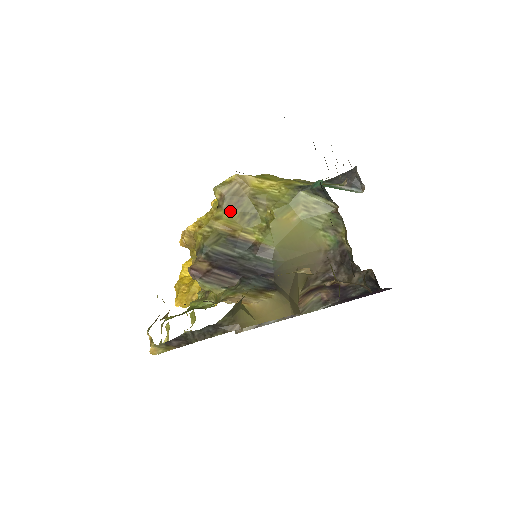
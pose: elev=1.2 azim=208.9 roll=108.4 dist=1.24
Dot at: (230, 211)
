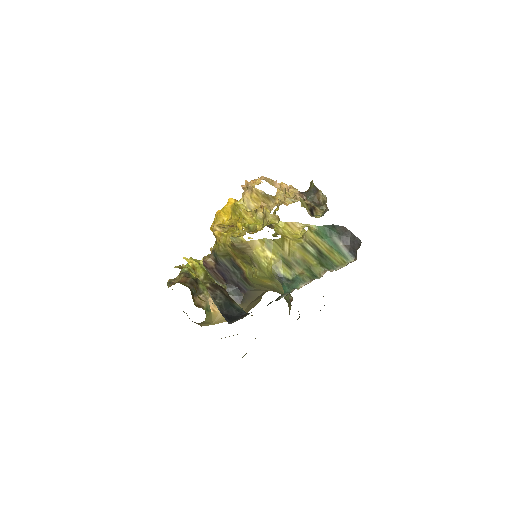
Dot at: (236, 252)
